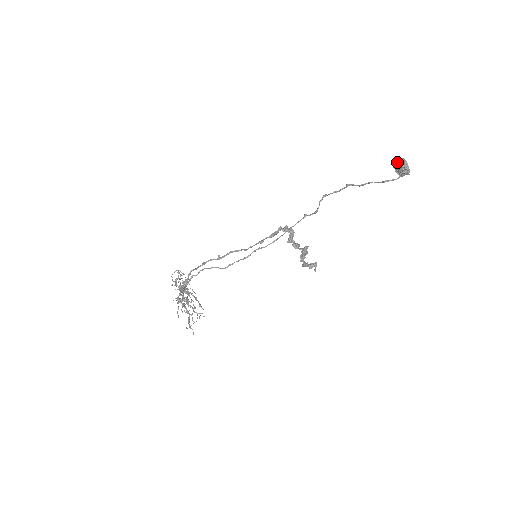
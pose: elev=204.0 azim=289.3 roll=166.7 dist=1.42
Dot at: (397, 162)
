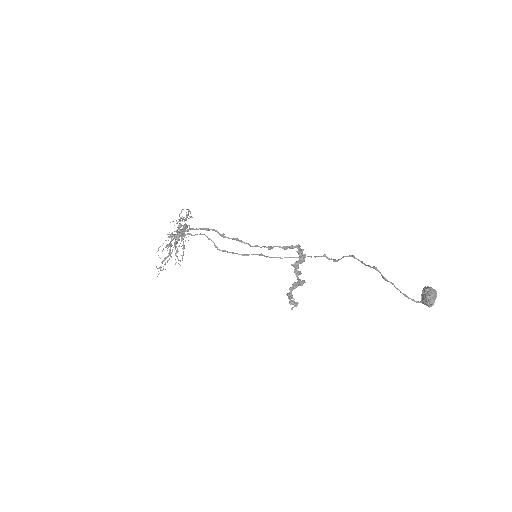
Dot at: (428, 290)
